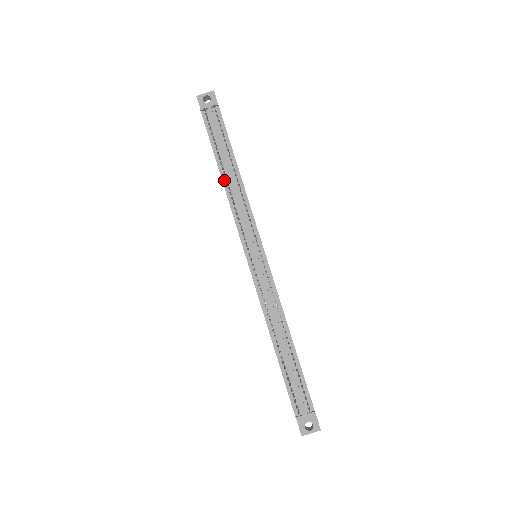
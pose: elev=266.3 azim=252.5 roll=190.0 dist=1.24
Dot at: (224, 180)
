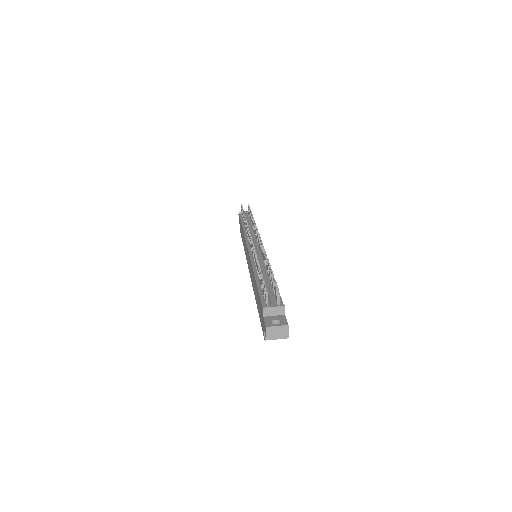
Dot at: (244, 228)
